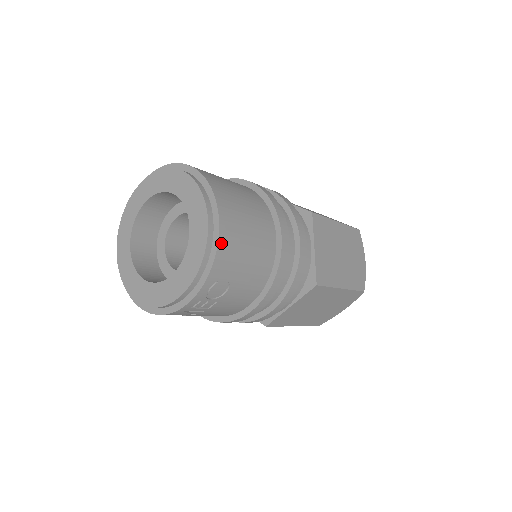
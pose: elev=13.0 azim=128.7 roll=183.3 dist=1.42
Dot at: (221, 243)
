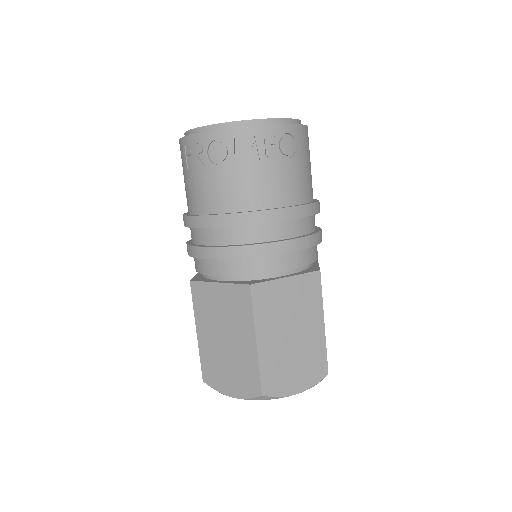
Dot at: (306, 129)
